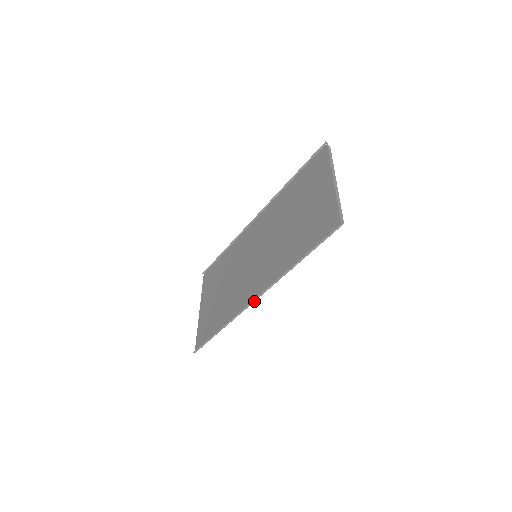
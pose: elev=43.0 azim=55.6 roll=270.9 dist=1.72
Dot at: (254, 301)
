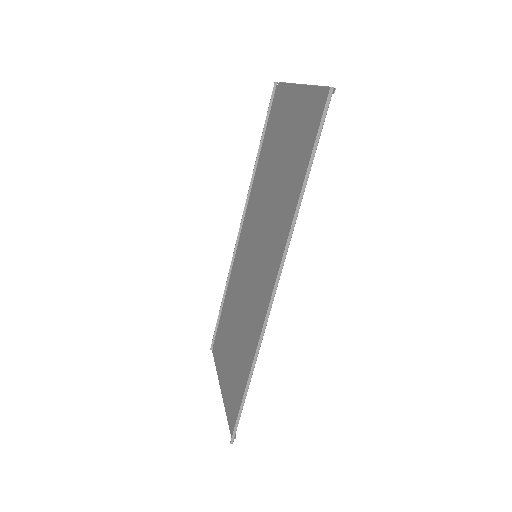
Dot at: (274, 293)
